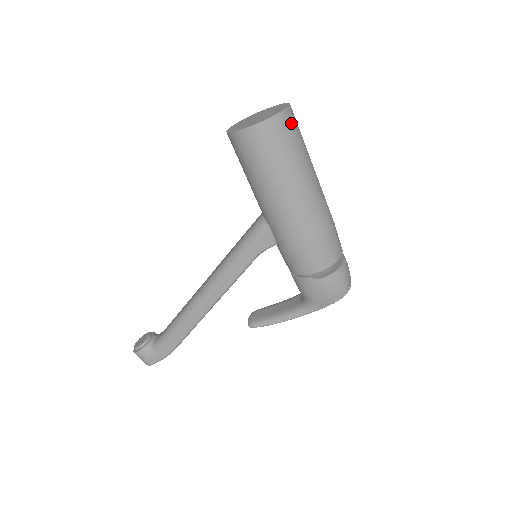
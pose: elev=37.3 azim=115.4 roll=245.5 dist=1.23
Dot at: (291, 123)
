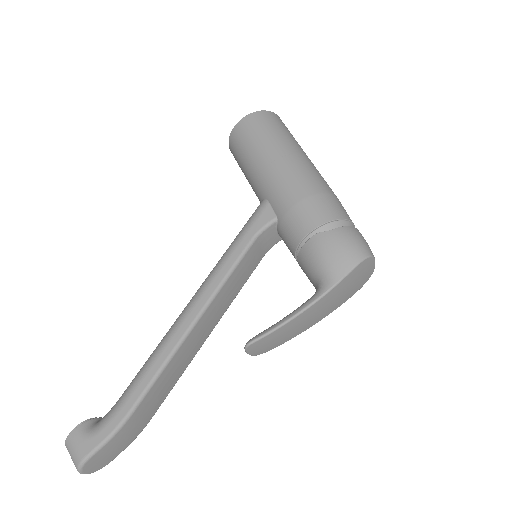
Dot at: (283, 123)
